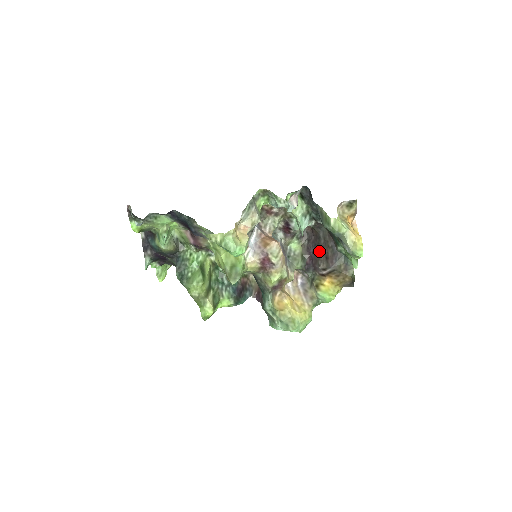
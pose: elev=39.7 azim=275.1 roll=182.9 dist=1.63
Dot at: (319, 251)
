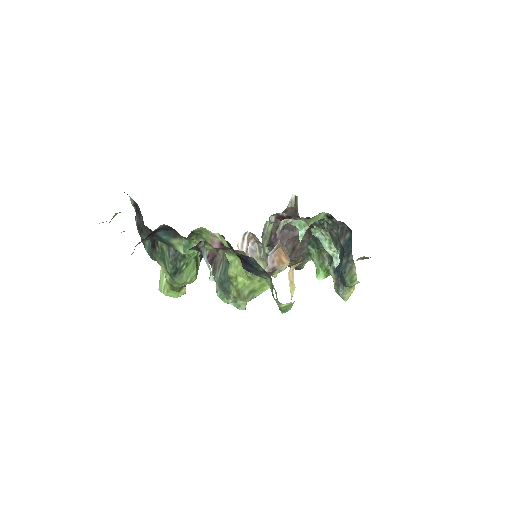
Dot at: (290, 238)
